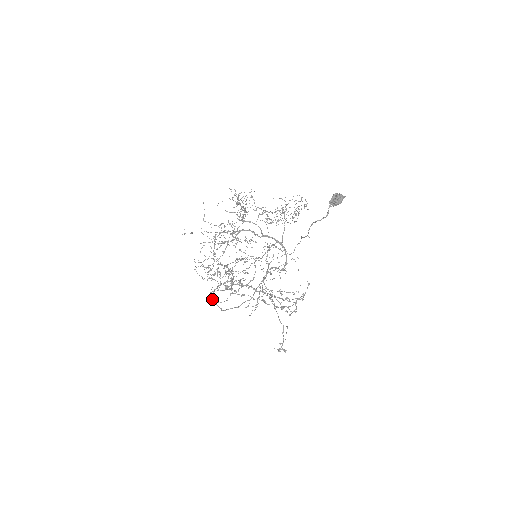
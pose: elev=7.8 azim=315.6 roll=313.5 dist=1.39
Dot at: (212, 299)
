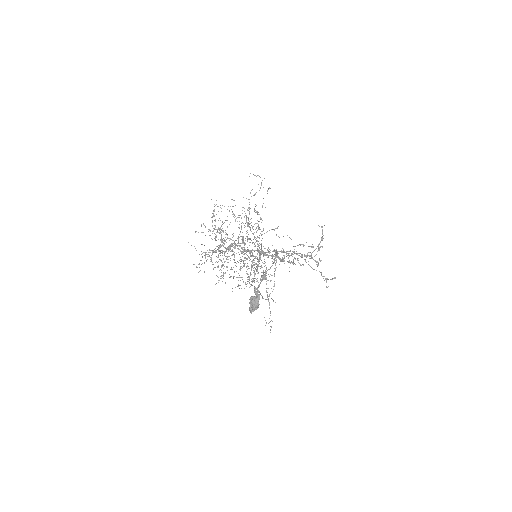
Dot at: occluded
